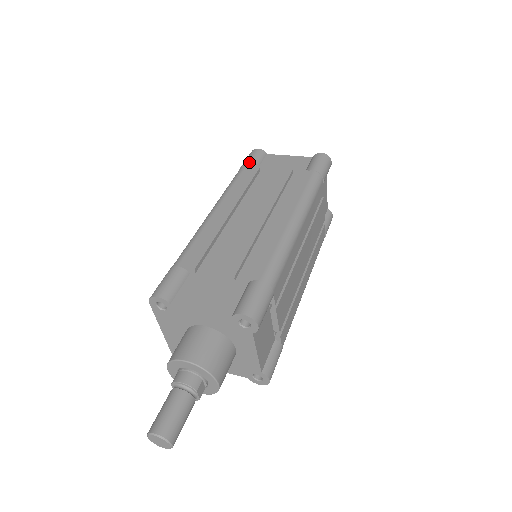
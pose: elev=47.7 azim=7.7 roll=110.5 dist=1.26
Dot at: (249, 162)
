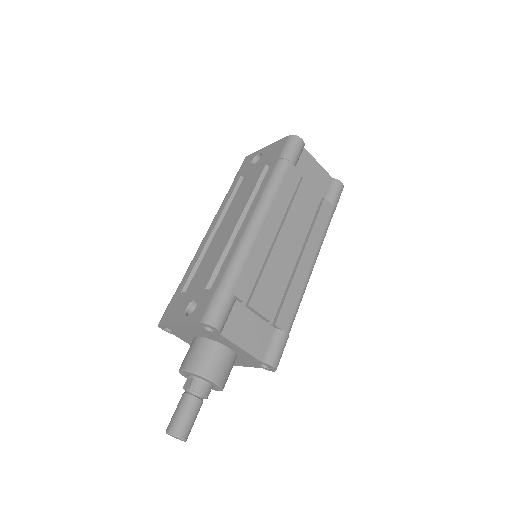
Dot at: (294, 159)
